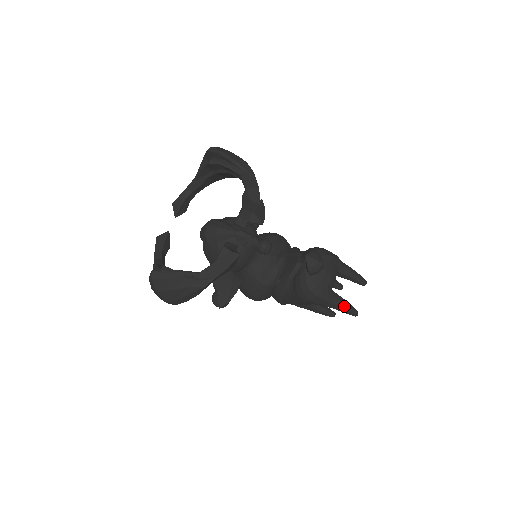
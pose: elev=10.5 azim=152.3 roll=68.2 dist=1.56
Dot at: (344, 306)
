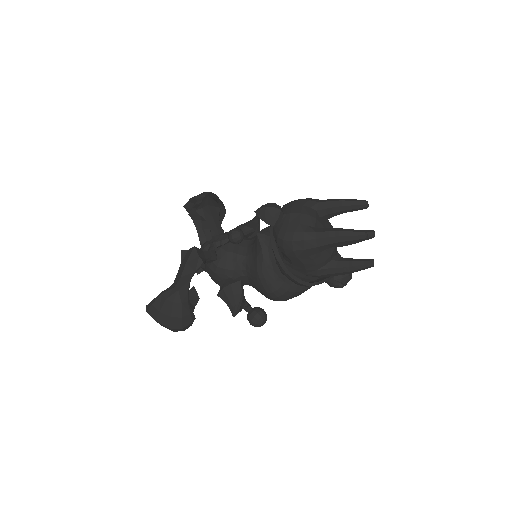
Dot at: (336, 234)
